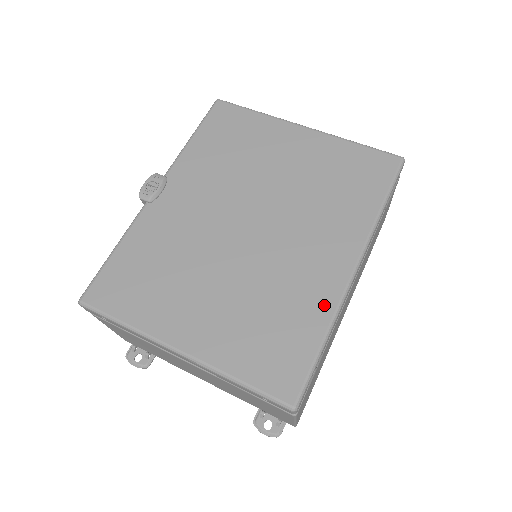
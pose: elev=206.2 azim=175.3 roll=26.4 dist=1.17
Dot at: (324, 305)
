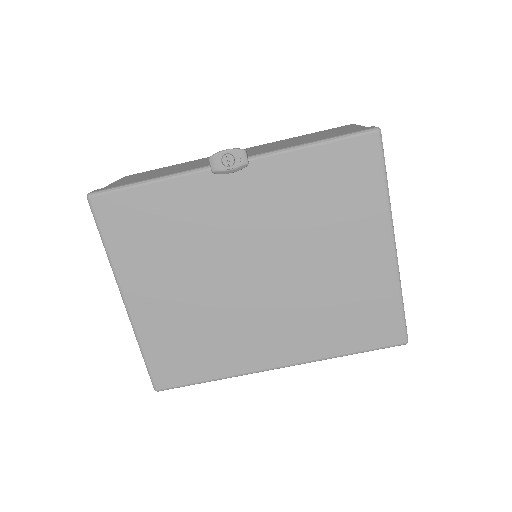
Dot at: (235, 366)
